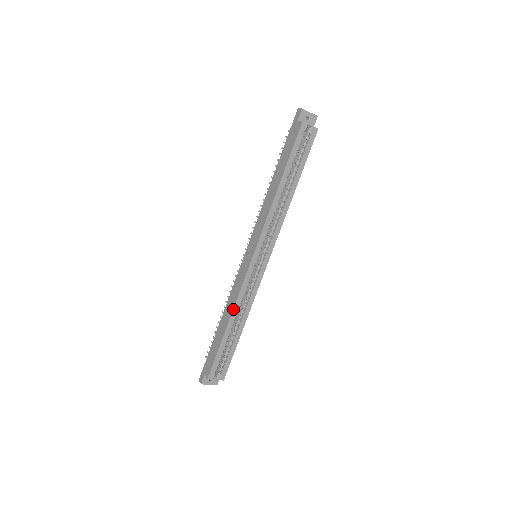
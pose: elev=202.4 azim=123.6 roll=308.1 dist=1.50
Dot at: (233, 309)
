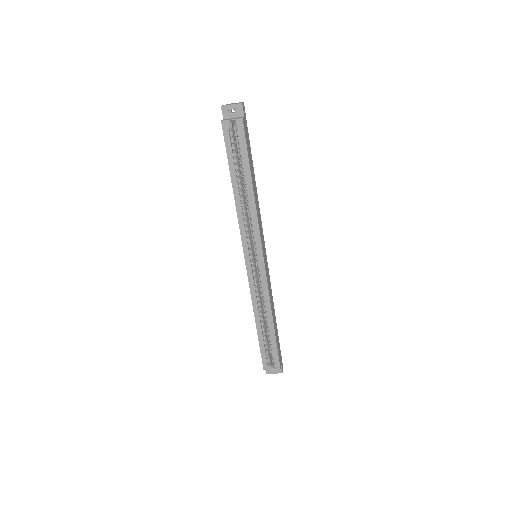
Dot at: (253, 309)
